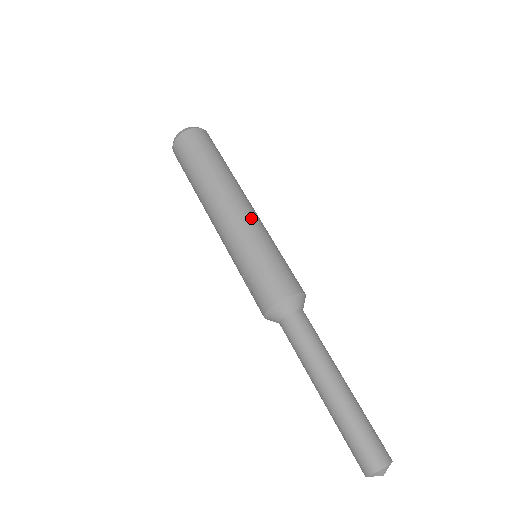
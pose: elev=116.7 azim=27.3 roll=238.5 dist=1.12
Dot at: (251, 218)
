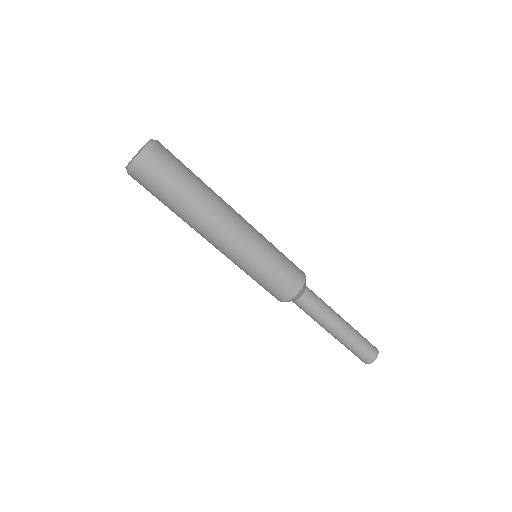
Dot at: (234, 251)
